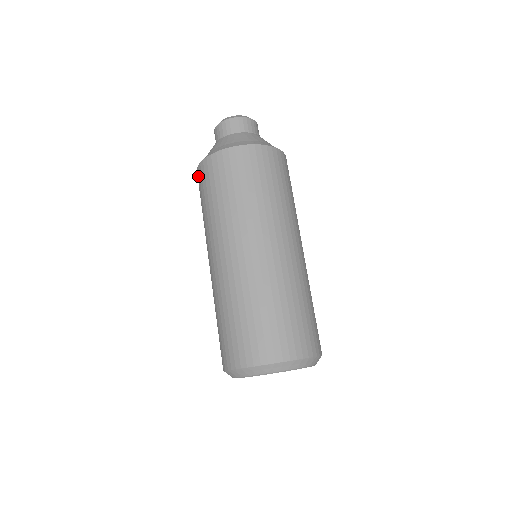
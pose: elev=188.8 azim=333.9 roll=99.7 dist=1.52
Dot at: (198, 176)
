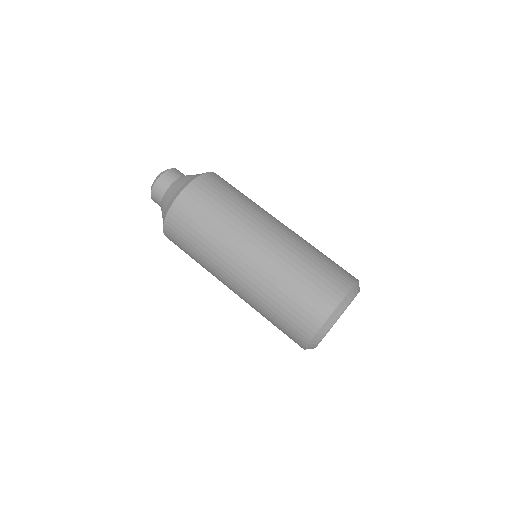
Dot at: occluded
